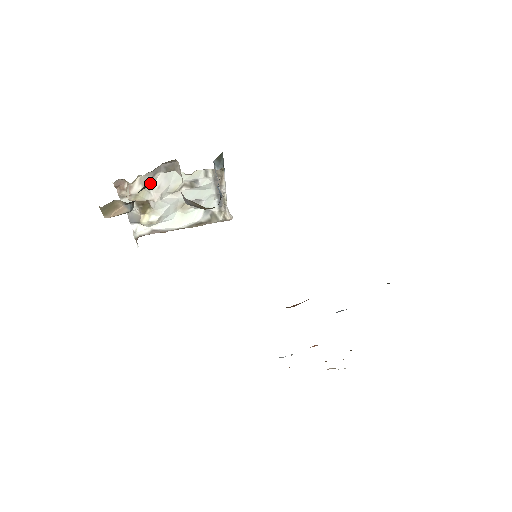
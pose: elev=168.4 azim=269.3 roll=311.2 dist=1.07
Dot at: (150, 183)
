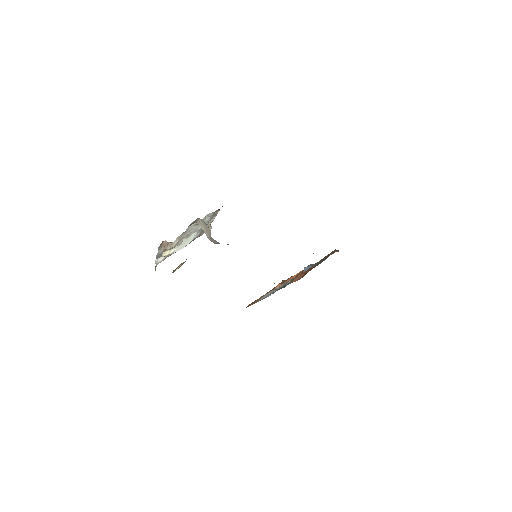
Dot at: occluded
